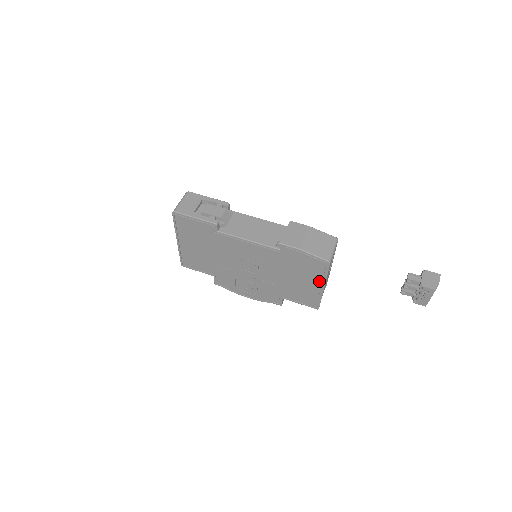
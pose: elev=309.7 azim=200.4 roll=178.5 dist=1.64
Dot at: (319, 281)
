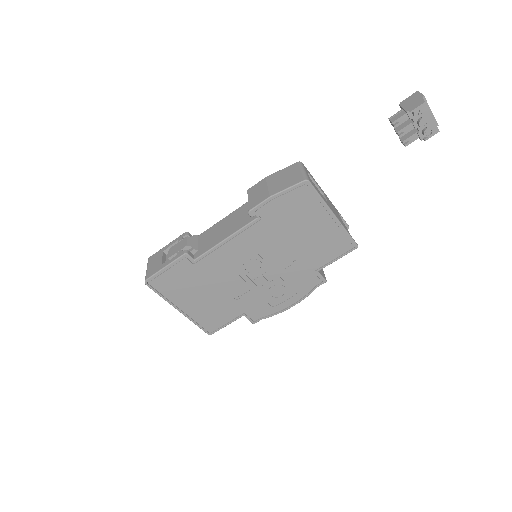
Dot at: (323, 213)
